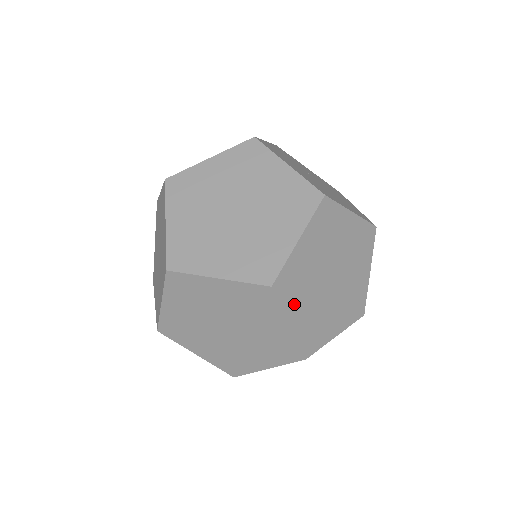
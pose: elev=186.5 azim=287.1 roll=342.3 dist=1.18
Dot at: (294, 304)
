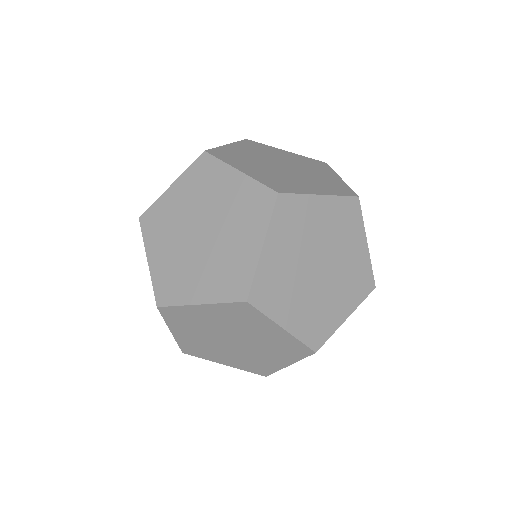
Dot at: occluded
